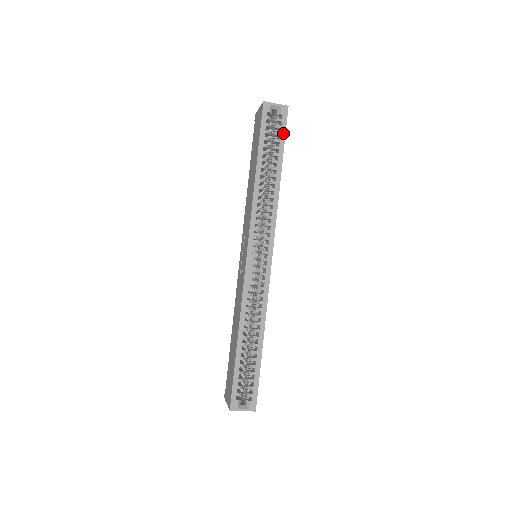
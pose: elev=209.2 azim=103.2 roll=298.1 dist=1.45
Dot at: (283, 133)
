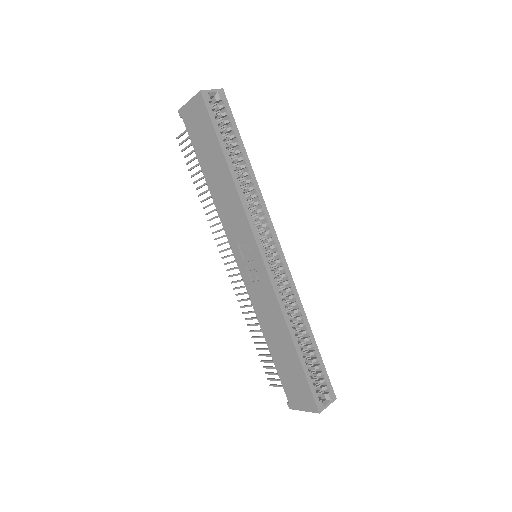
Dot at: (232, 119)
